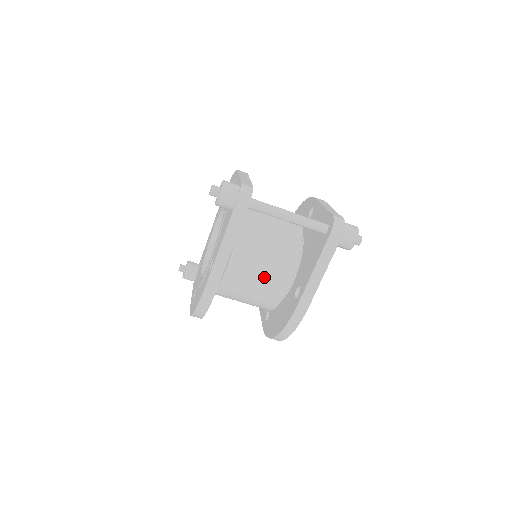
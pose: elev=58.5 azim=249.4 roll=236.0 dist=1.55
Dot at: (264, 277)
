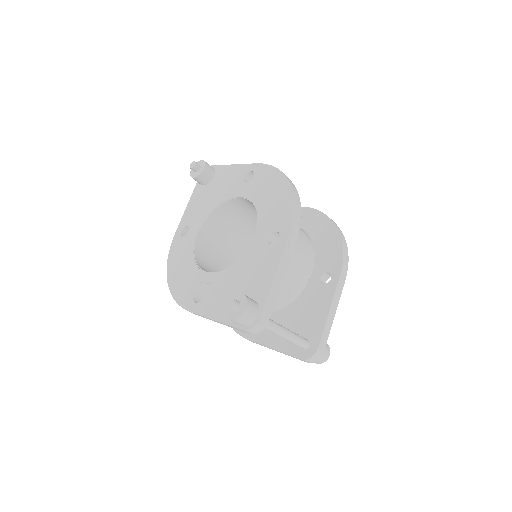
Dot at: occluded
